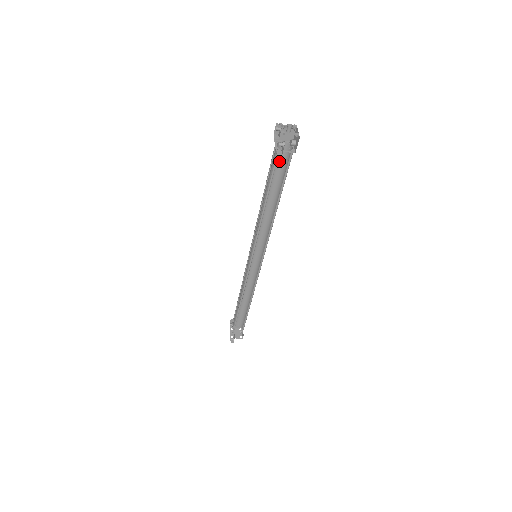
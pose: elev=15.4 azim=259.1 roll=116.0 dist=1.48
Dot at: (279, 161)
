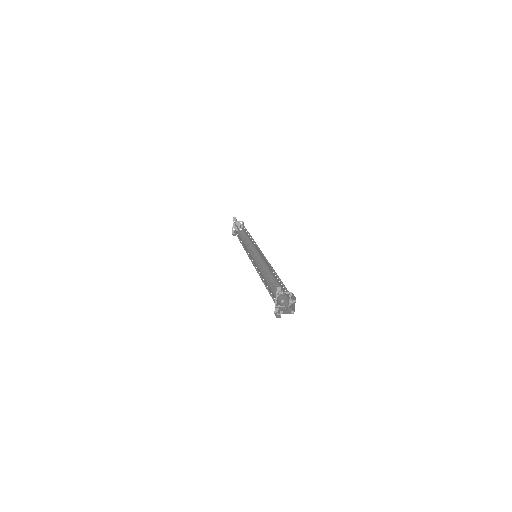
Dot at: occluded
